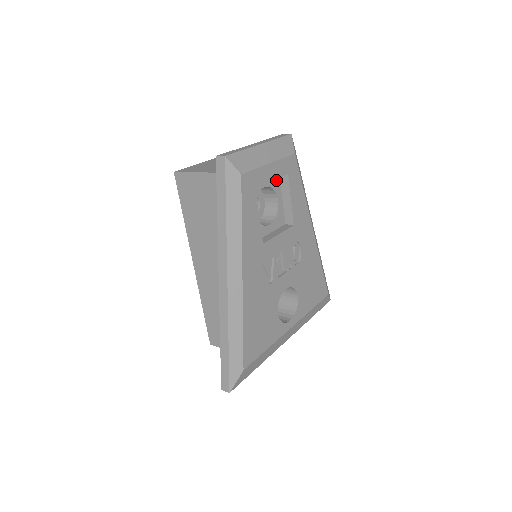
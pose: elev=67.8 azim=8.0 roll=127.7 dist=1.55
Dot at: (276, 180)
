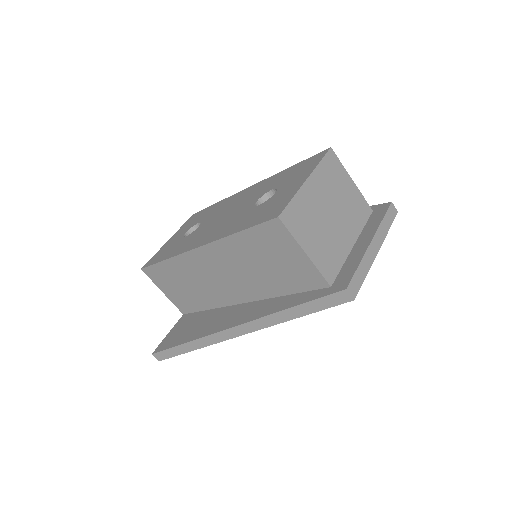
Dot at: occluded
